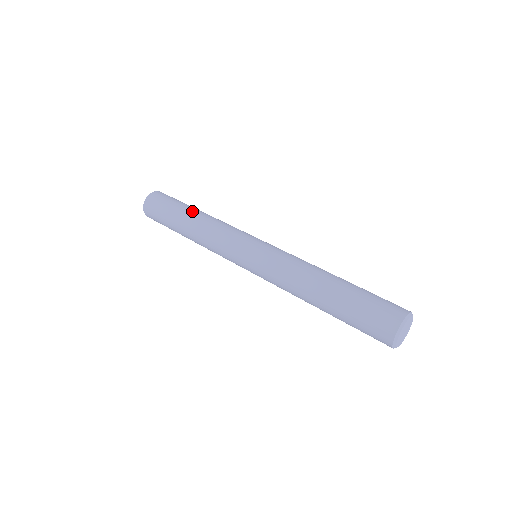
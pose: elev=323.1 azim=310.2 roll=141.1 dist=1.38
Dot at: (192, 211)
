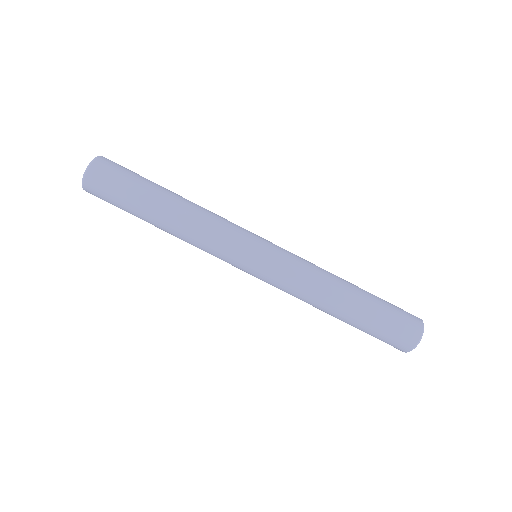
Dot at: (155, 218)
